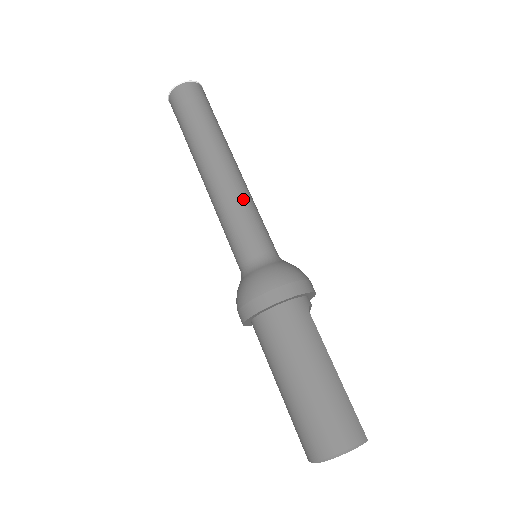
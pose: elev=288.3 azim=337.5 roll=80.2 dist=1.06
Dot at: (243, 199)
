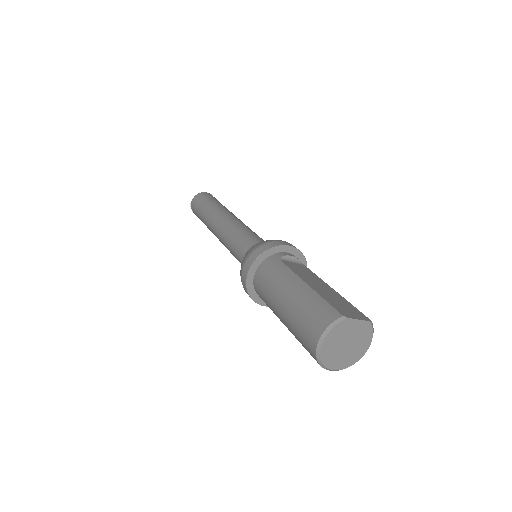
Dot at: (231, 229)
